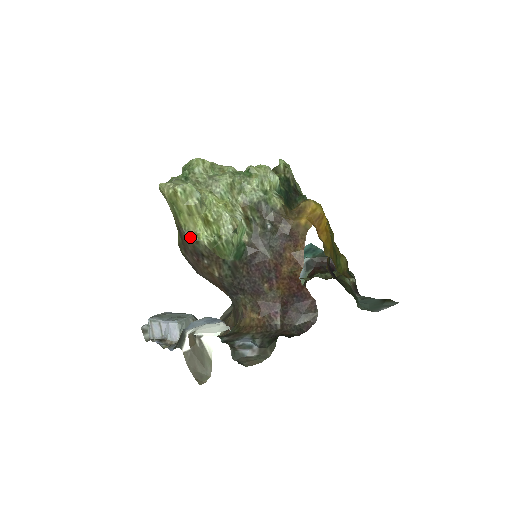
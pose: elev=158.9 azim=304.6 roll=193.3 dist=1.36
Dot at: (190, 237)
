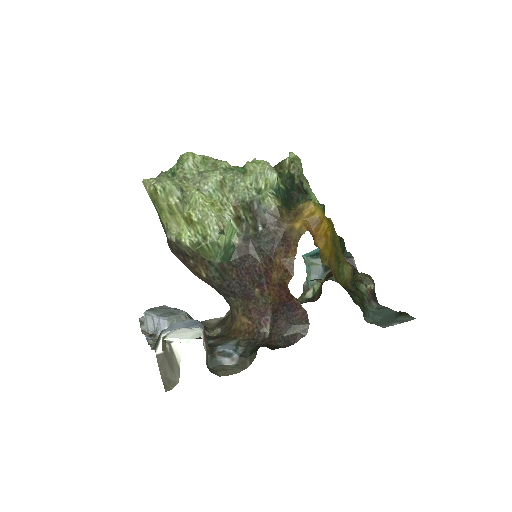
Dot at: (172, 237)
